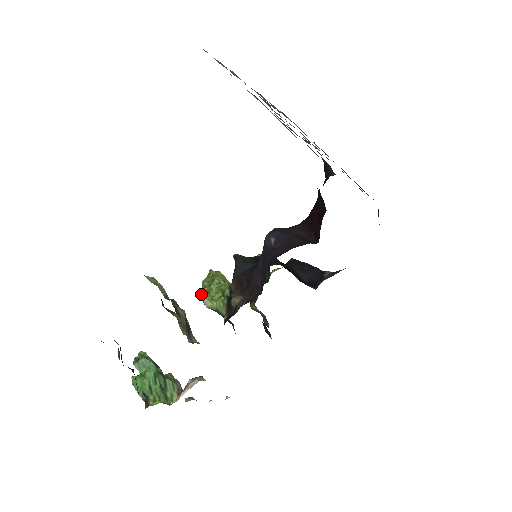
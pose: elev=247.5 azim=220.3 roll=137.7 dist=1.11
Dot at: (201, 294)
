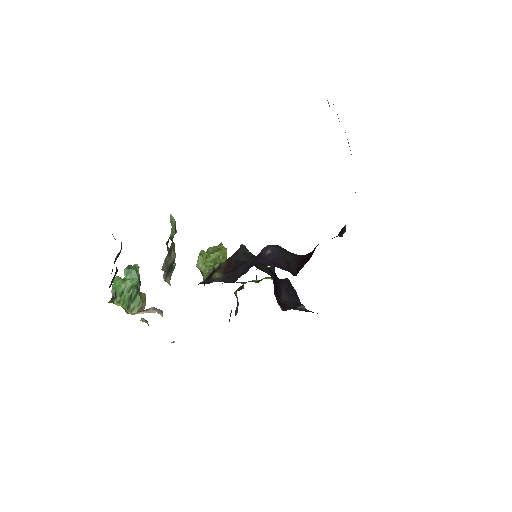
Dot at: (200, 254)
